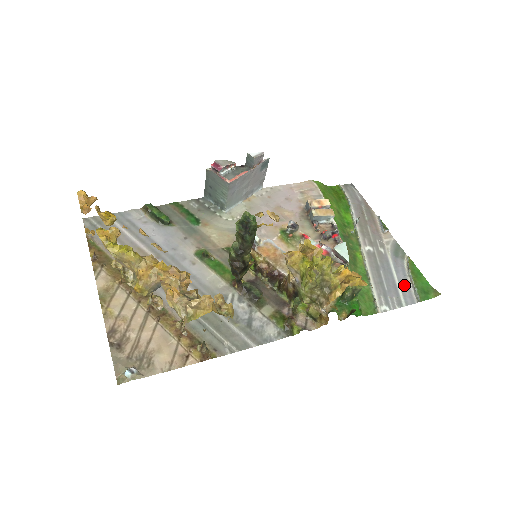
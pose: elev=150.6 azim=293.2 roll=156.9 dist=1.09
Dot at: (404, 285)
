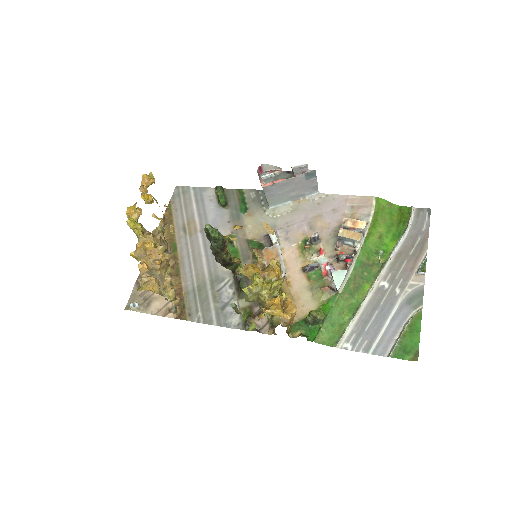
Dot at: (389, 334)
